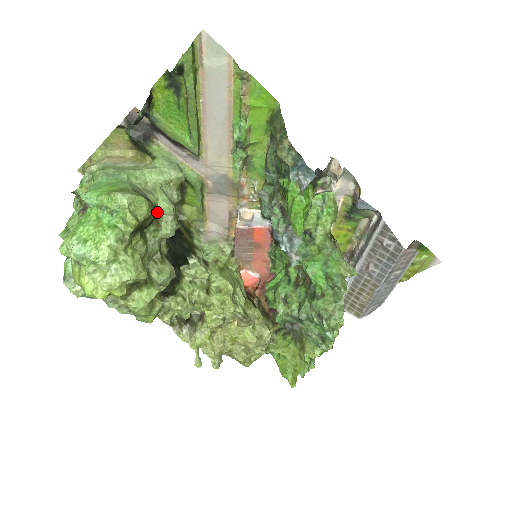
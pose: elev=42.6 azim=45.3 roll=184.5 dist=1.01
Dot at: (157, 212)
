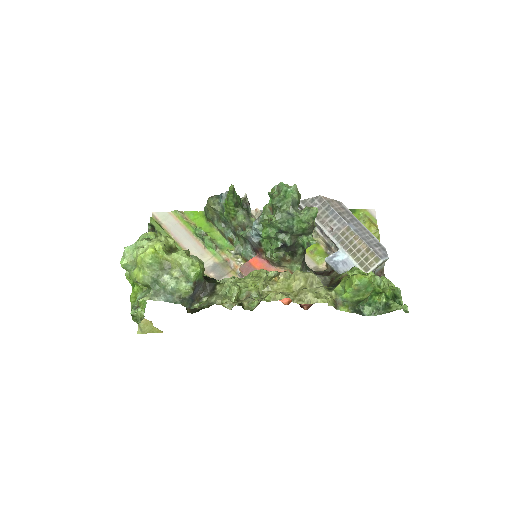
Dot at: occluded
